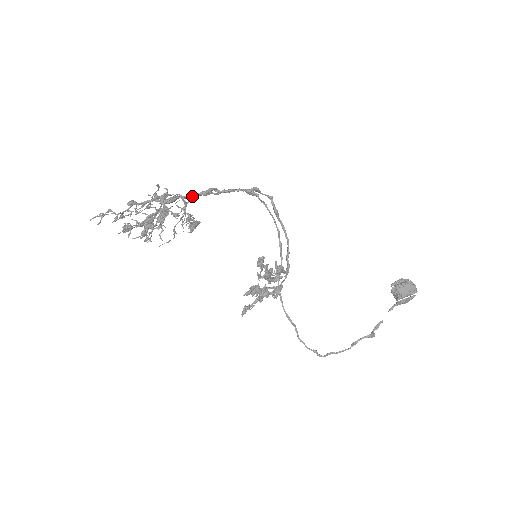
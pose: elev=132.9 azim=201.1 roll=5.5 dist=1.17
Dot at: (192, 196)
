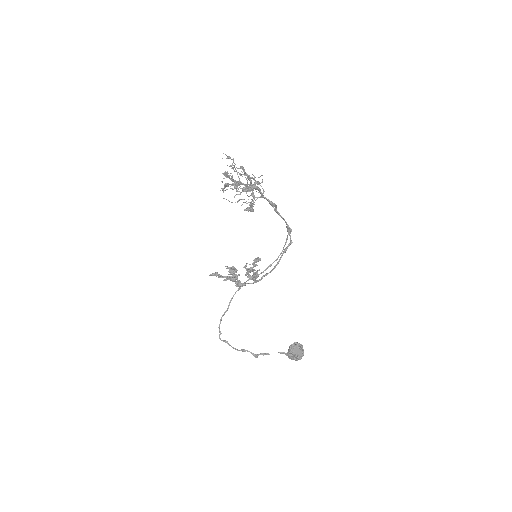
Dot at: (265, 197)
